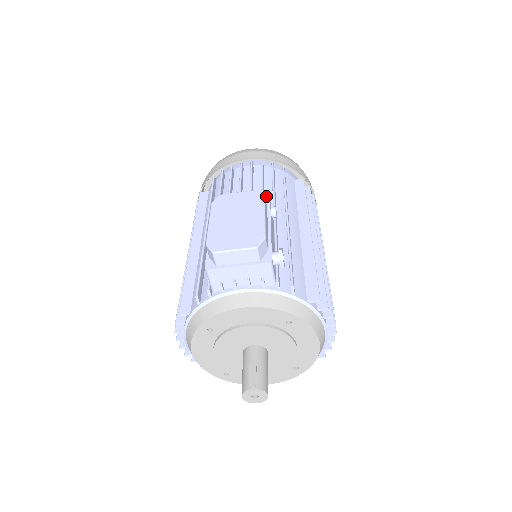
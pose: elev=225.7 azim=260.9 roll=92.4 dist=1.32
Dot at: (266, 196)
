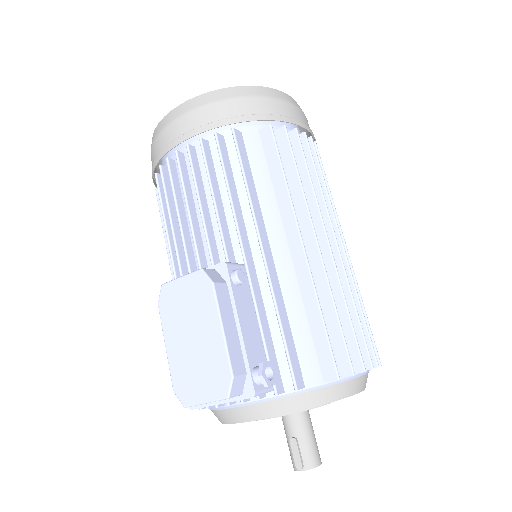
Dot at: (226, 209)
